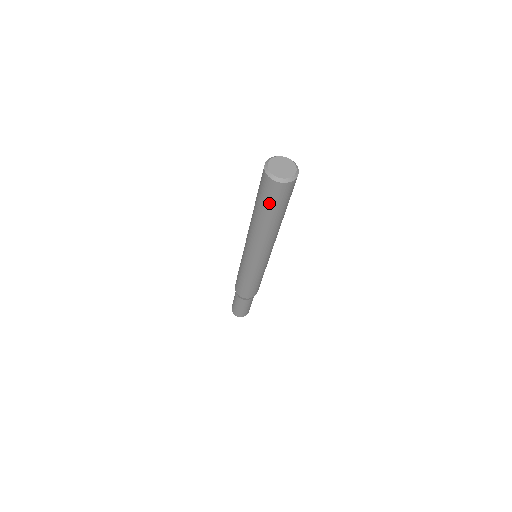
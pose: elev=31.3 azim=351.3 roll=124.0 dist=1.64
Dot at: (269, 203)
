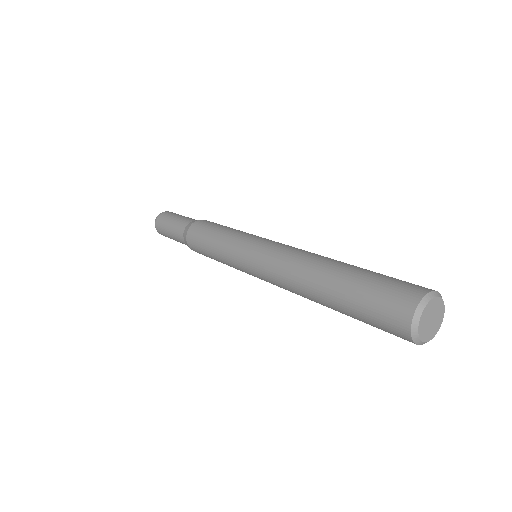
Dot at: (364, 317)
